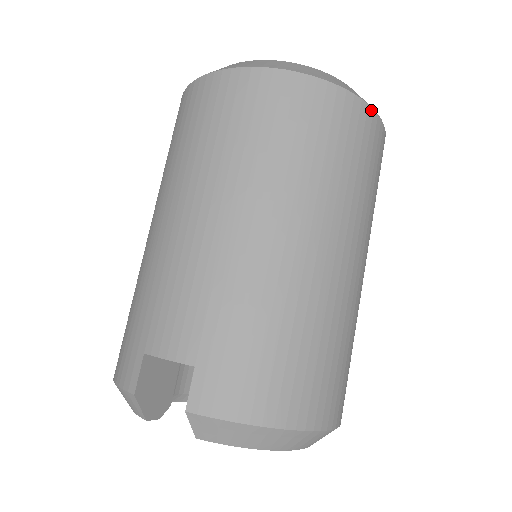
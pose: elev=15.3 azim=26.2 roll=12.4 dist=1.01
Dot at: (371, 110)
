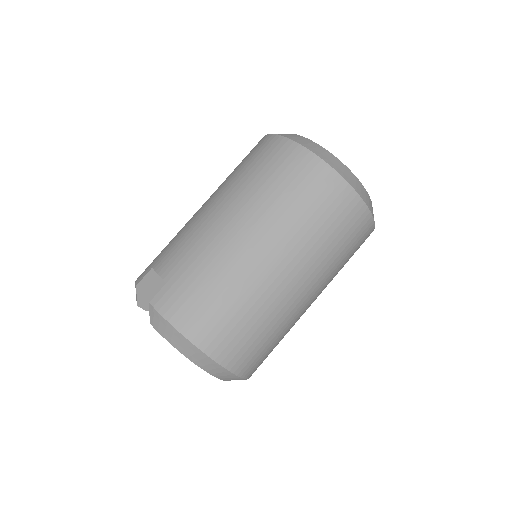
Dot at: (355, 193)
